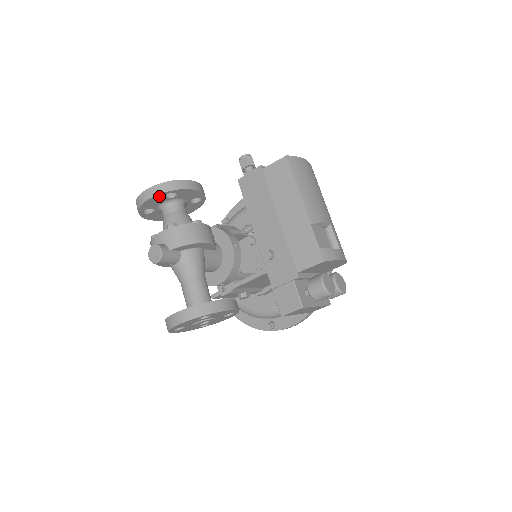
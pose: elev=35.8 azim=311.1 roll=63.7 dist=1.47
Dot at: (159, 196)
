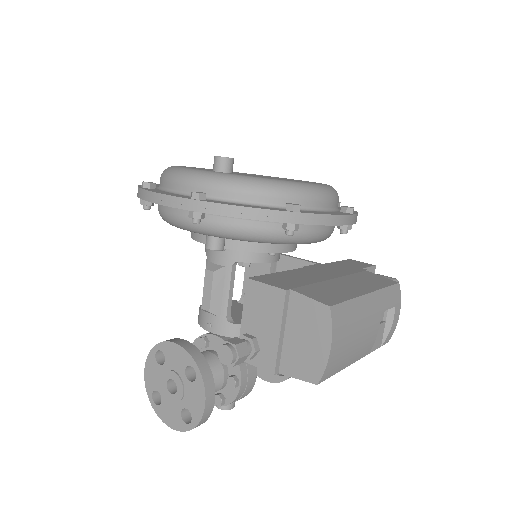
Dot at: occluded
